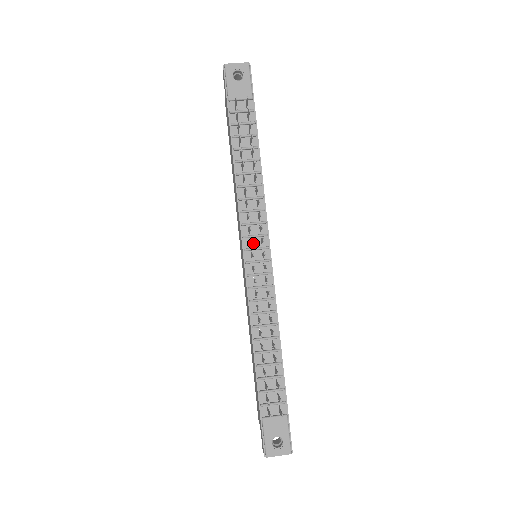
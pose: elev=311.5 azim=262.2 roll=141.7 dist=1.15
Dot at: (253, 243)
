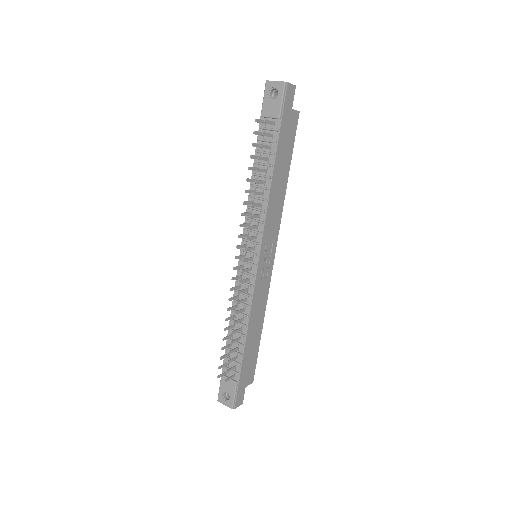
Dot at: (249, 246)
